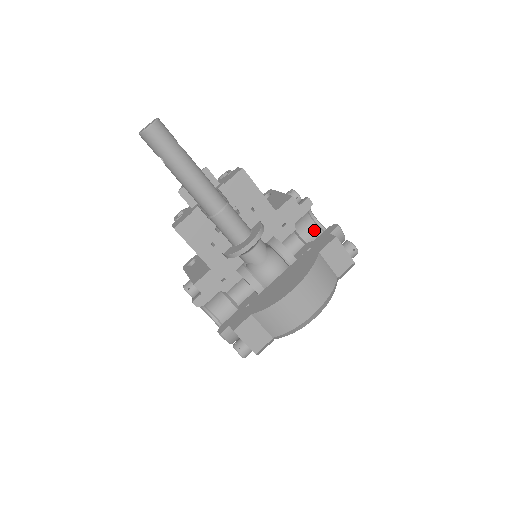
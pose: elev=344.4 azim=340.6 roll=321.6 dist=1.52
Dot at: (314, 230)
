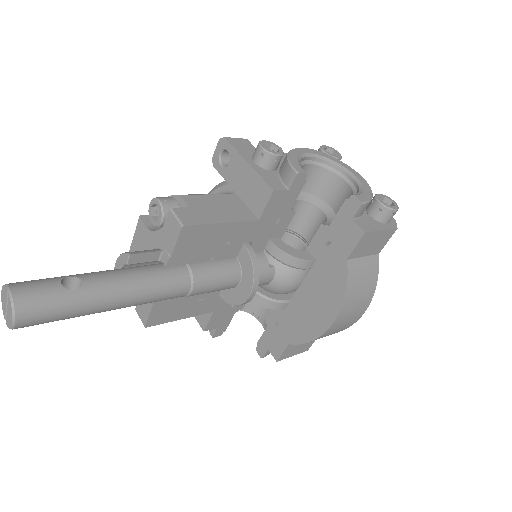
Dot at: (317, 174)
